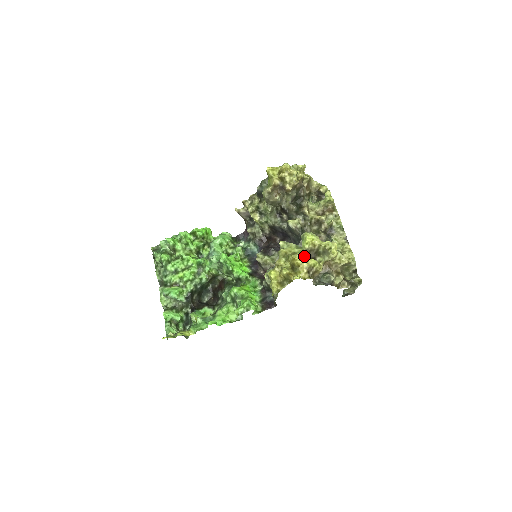
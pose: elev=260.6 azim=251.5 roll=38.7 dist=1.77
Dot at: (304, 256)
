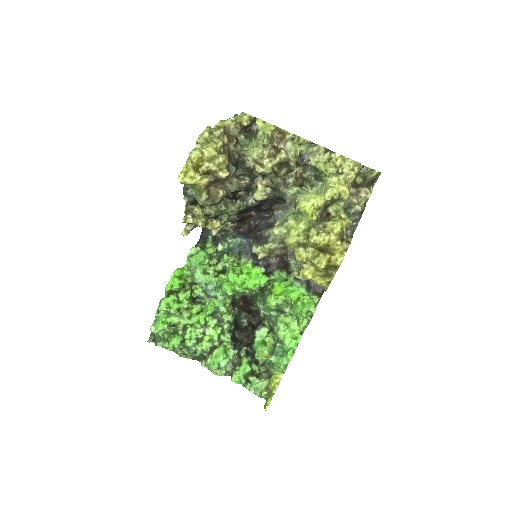
Dot at: (319, 227)
